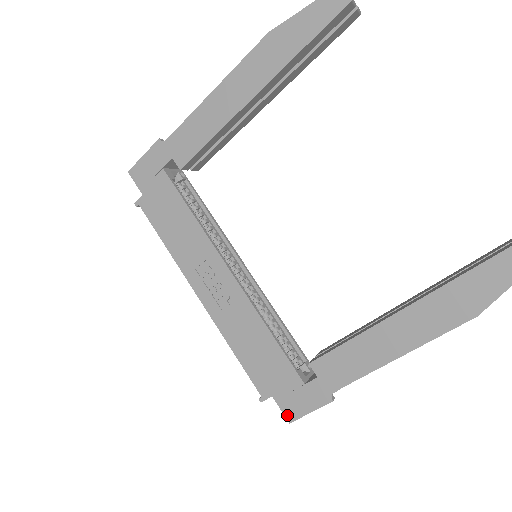
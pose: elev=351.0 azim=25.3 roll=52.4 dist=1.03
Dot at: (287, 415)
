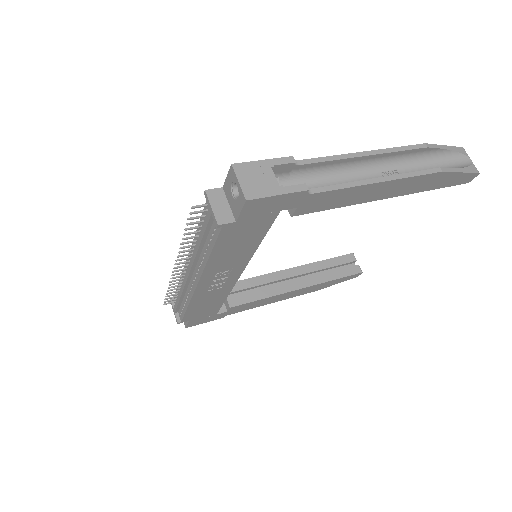
Dot at: (189, 326)
